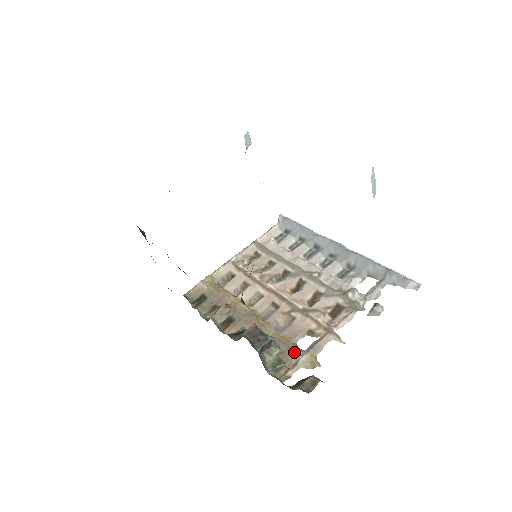
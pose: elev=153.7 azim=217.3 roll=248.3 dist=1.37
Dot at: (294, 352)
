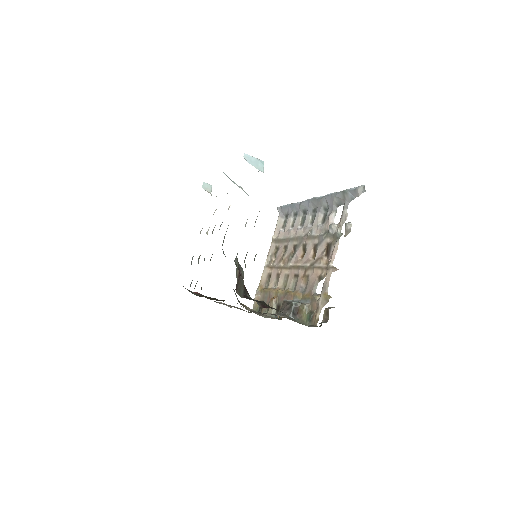
Dot at: (315, 300)
